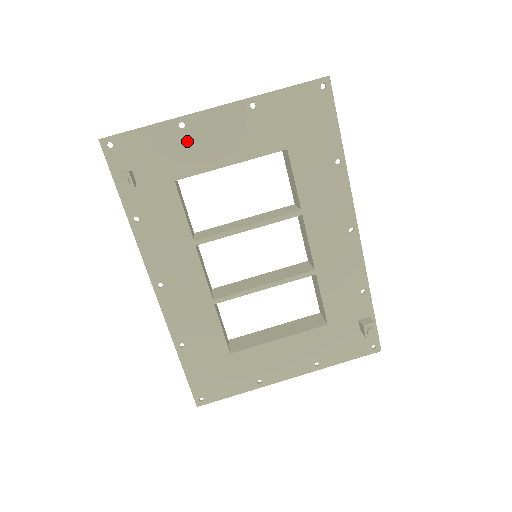
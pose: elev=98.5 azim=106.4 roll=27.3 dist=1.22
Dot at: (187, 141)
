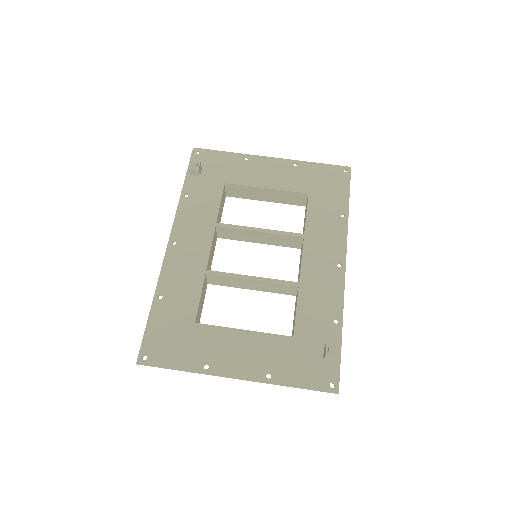
Dot at: (245, 167)
